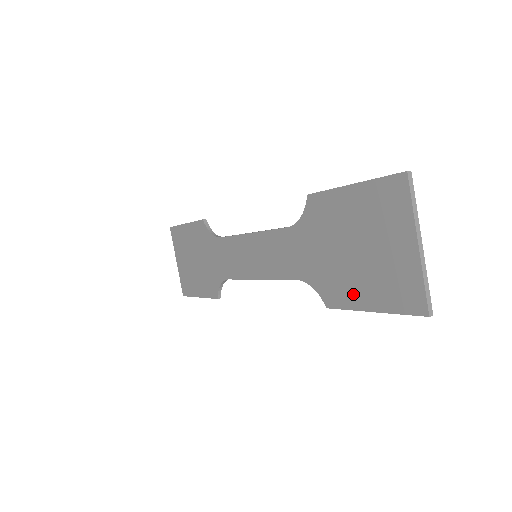
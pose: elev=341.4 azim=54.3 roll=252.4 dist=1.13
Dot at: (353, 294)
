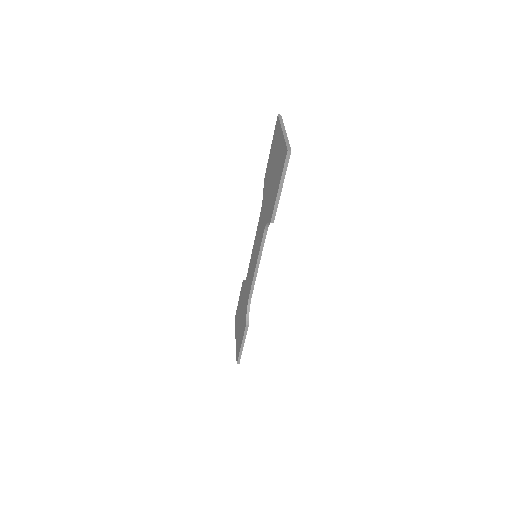
Dot at: (274, 194)
